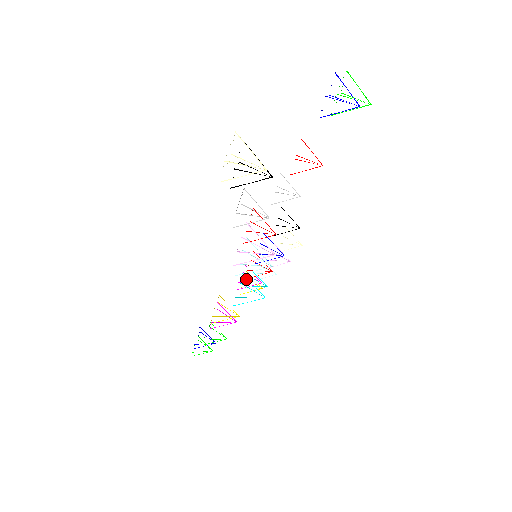
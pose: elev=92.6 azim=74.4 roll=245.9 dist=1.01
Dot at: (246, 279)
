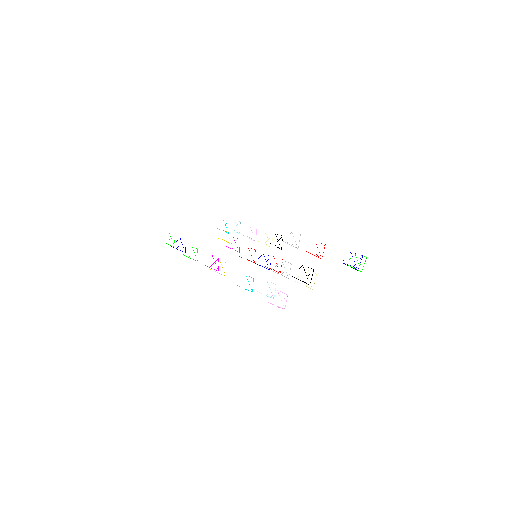
Dot at: occluded
